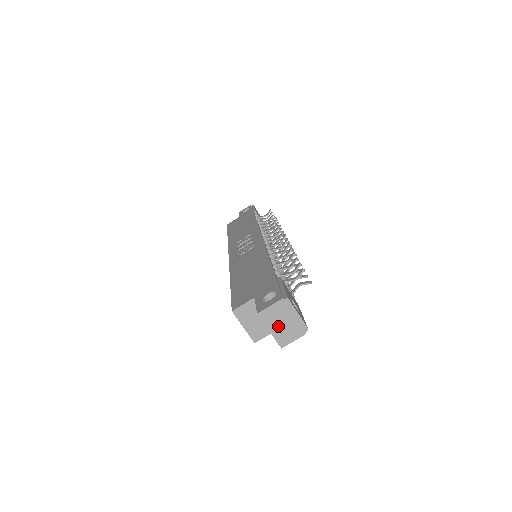
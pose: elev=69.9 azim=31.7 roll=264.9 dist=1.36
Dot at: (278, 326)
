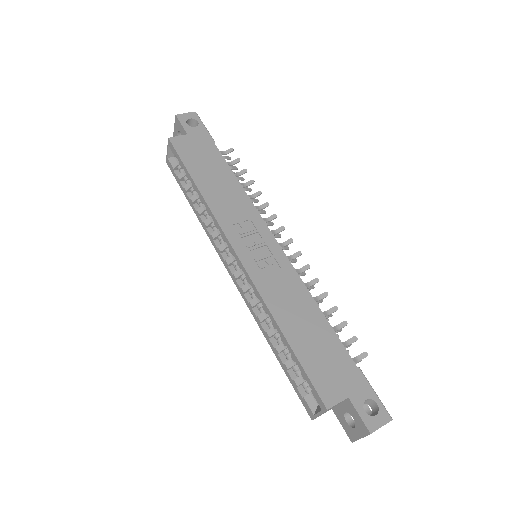
Dot at: occluded
